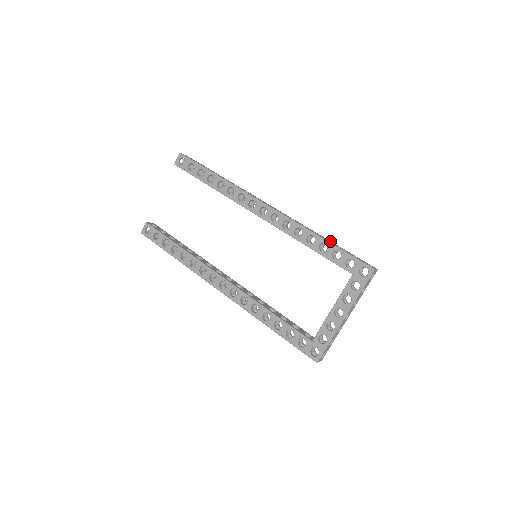
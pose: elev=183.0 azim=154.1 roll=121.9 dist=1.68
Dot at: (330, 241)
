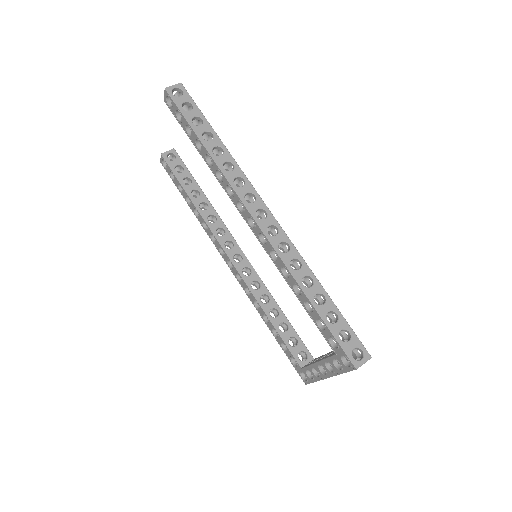
Dot at: (324, 295)
